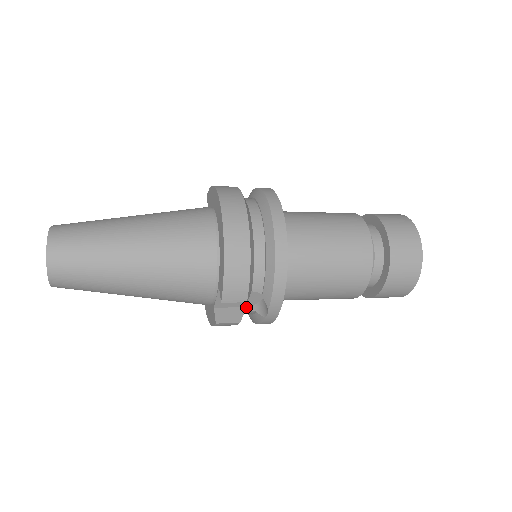
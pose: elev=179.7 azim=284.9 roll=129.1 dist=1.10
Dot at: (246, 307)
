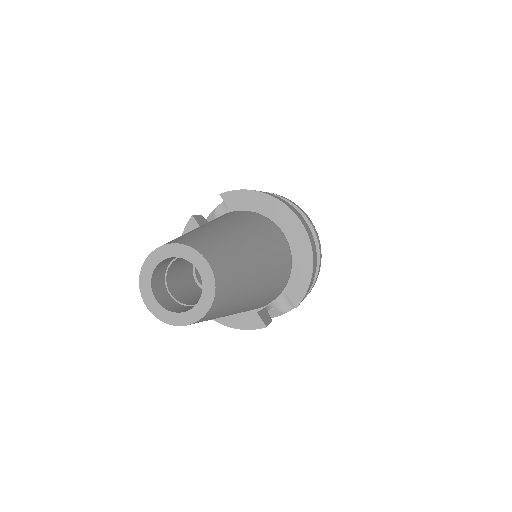
Dot at: (266, 306)
